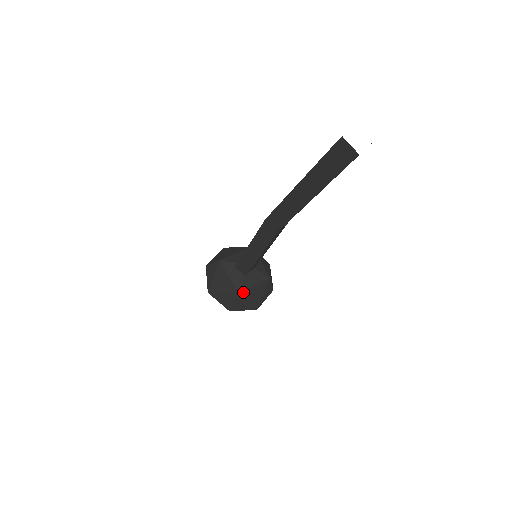
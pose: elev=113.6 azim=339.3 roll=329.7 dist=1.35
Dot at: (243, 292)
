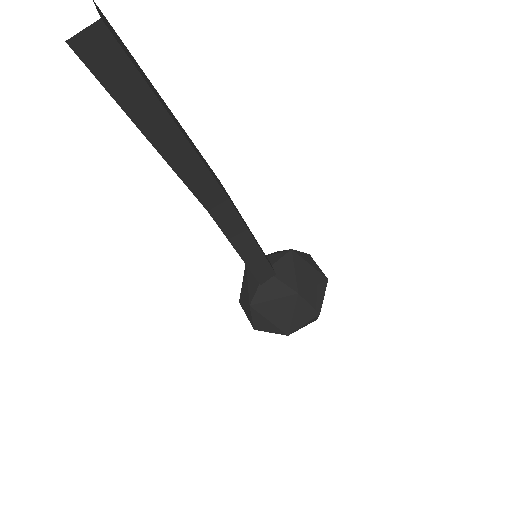
Dot at: (258, 305)
